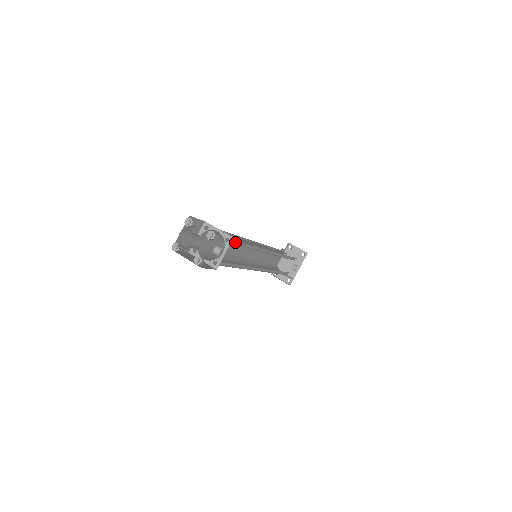
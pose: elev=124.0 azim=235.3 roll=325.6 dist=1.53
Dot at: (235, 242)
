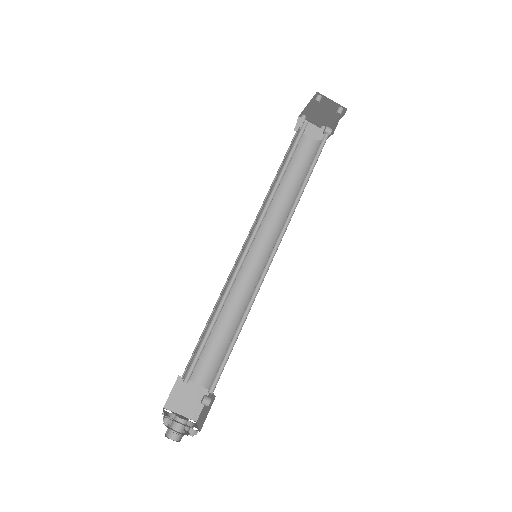
Dot at: occluded
